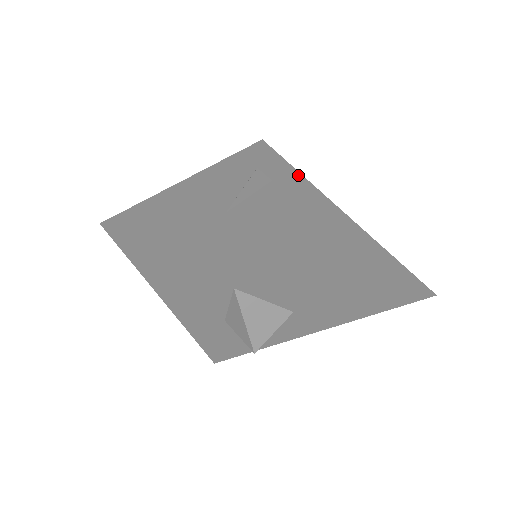
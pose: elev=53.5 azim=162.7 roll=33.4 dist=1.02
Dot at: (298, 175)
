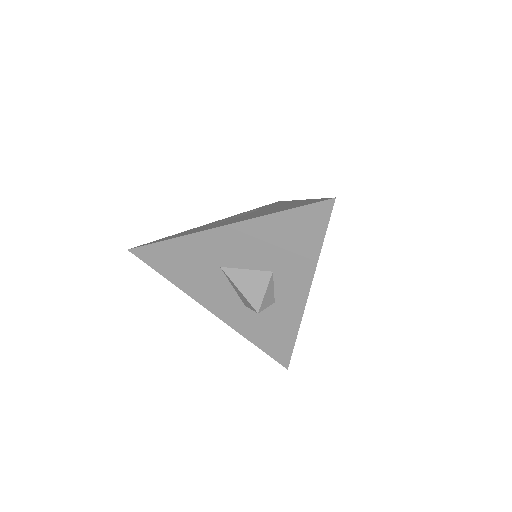
Dot at: occluded
